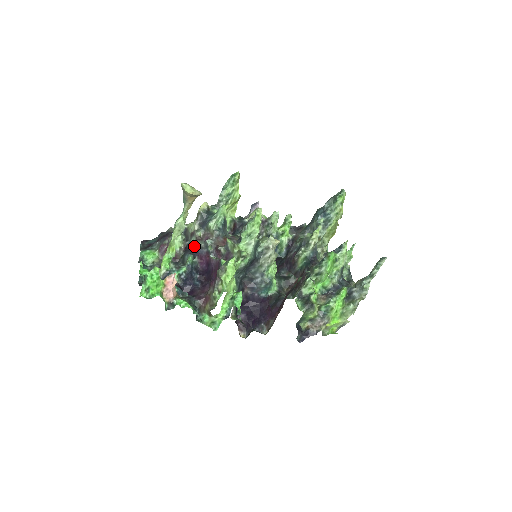
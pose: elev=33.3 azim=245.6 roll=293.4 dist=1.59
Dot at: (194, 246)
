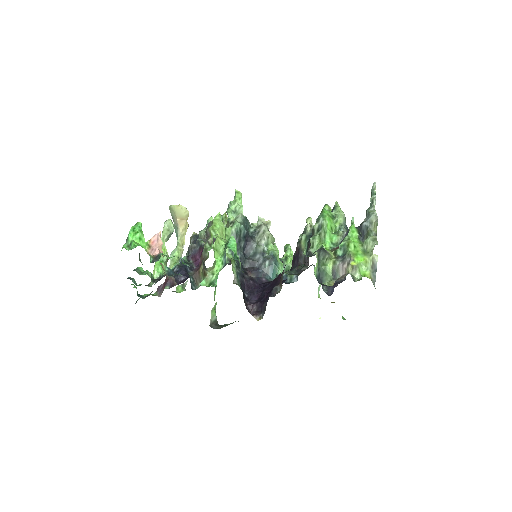
Dot at: (188, 255)
